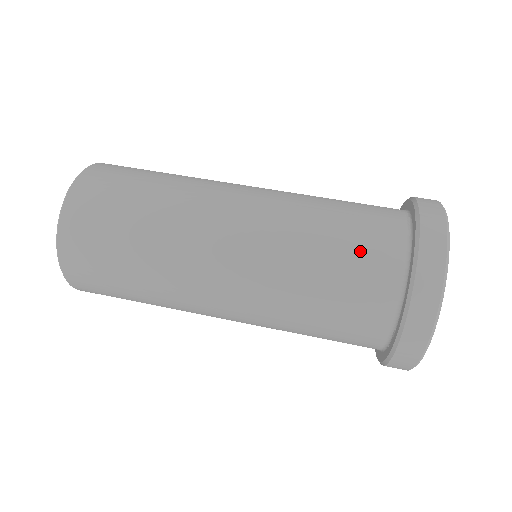
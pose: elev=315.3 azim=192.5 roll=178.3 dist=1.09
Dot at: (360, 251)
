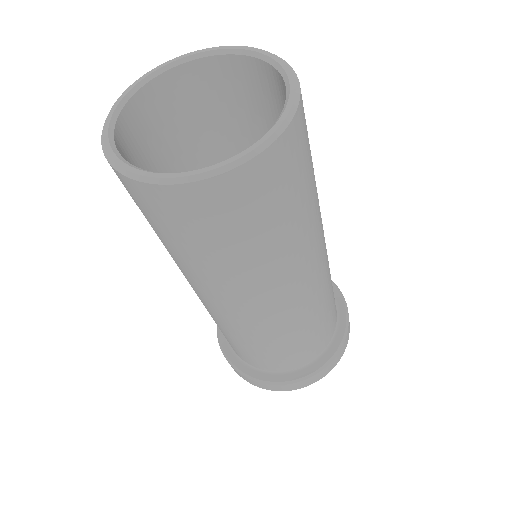
Dot at: (259, 358)
